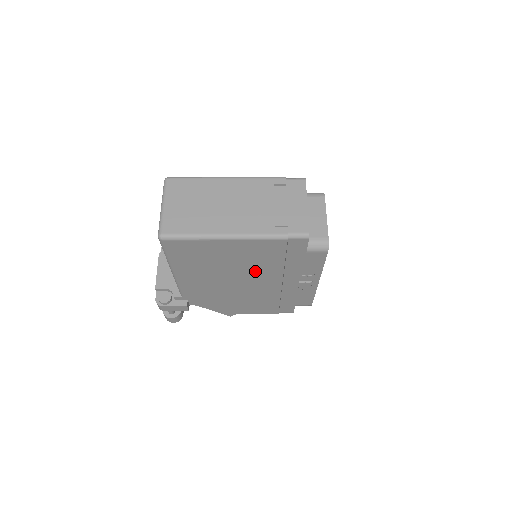
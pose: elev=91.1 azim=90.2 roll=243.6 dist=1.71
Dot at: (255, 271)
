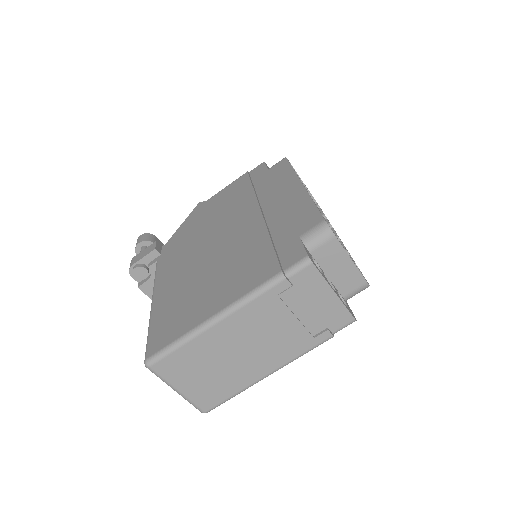
Dot at: occluded
